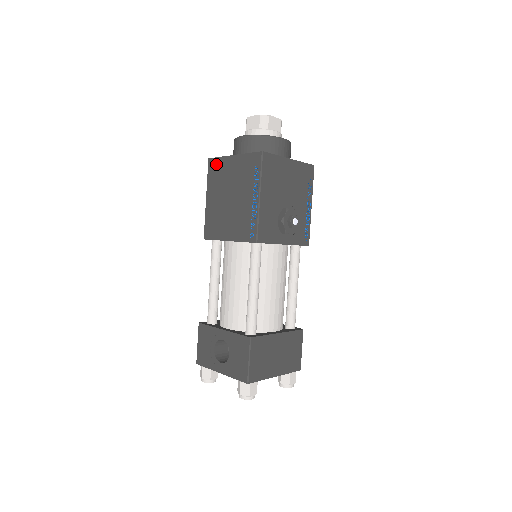
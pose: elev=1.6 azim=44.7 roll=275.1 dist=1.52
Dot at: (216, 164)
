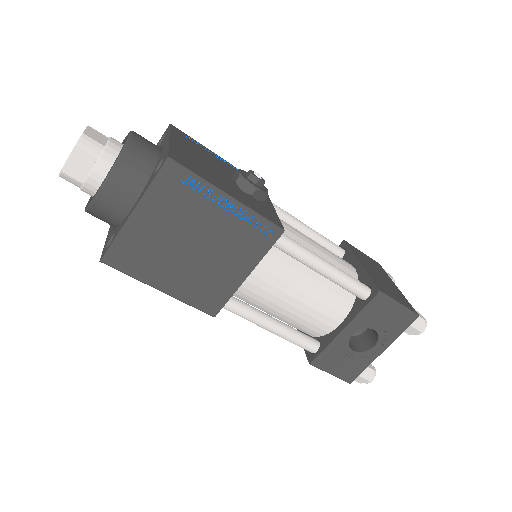
Dot at: (121, 250)
